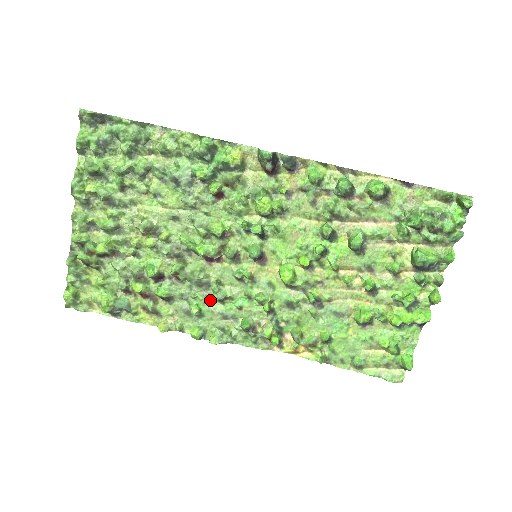
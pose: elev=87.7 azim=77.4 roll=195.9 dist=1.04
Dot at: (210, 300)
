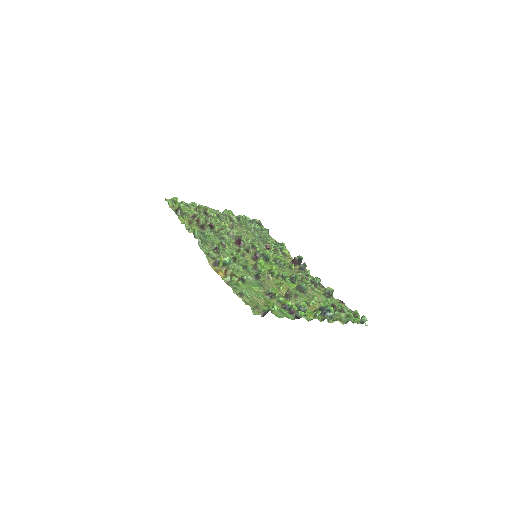
Dot at: (216, 241)
